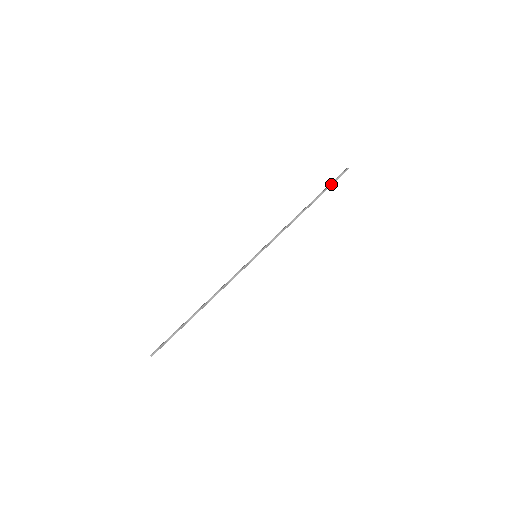
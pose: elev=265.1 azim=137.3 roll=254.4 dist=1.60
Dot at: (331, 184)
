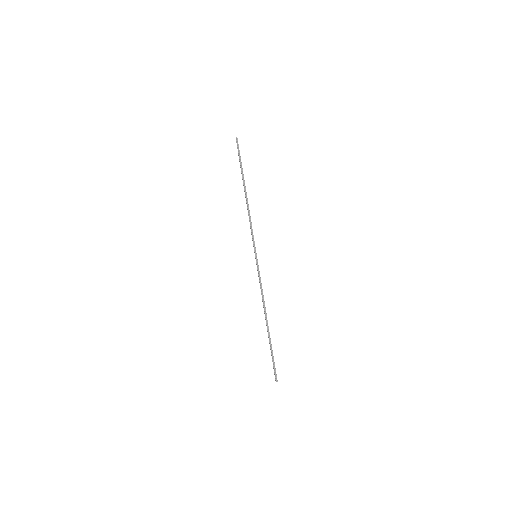
Dot at: (240, 160)
